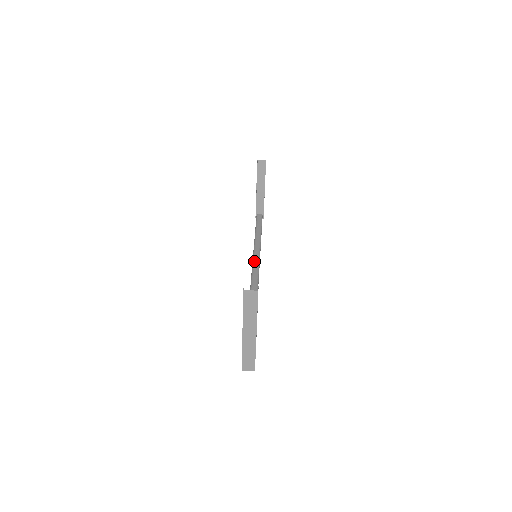
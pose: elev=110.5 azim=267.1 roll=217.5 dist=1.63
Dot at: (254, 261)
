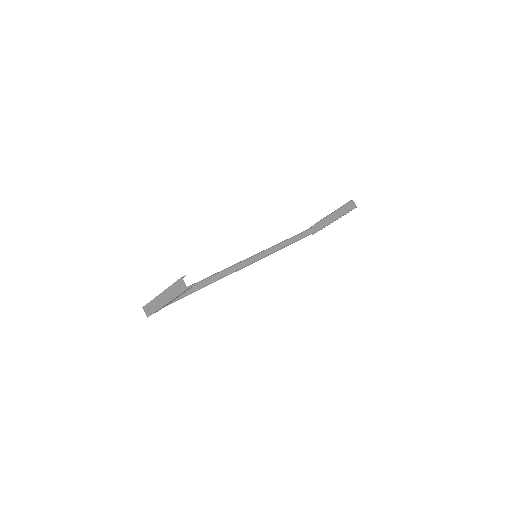
Dot at: (257, 255)
